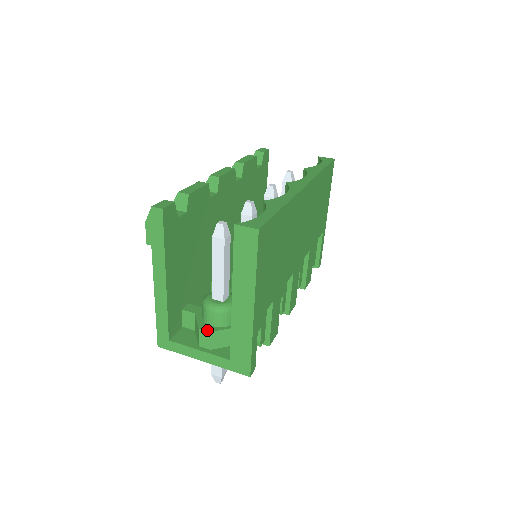
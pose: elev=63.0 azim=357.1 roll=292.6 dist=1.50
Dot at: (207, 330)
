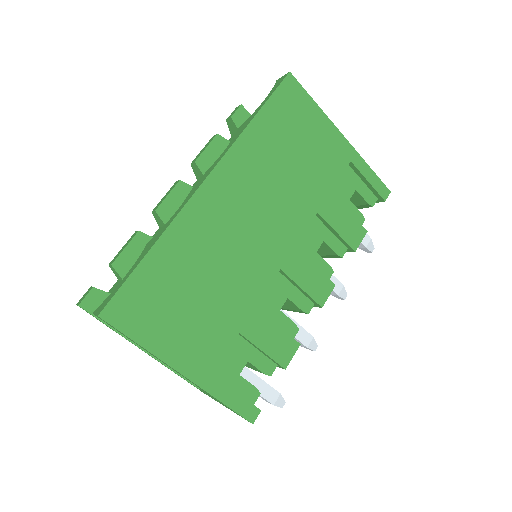
Dot at: occluded
